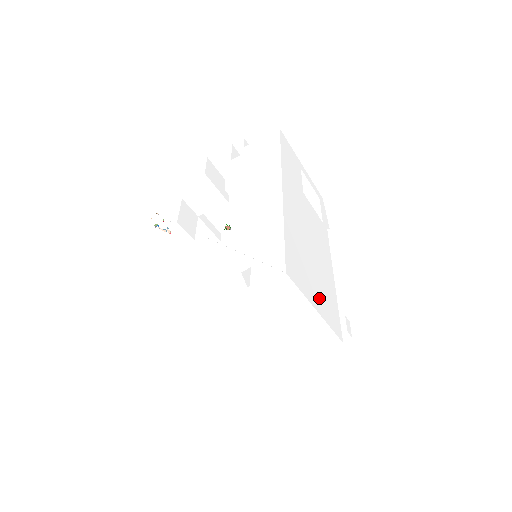
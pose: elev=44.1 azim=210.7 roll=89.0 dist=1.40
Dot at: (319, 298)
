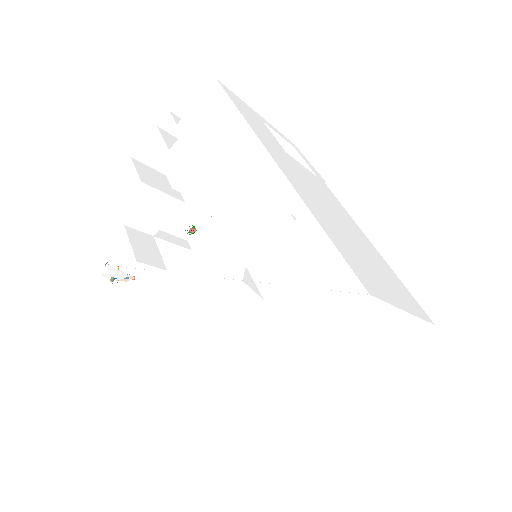
Dot at: (393, 290)
